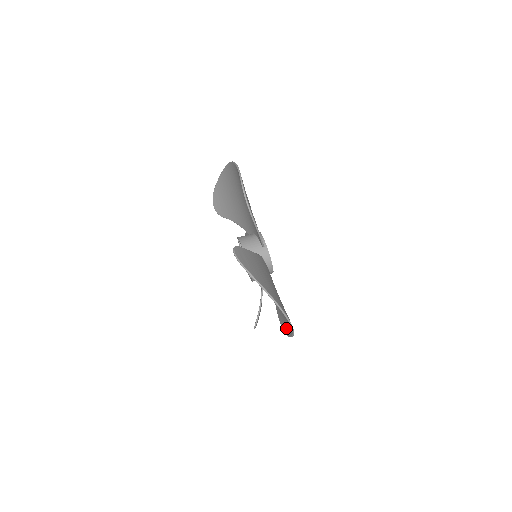
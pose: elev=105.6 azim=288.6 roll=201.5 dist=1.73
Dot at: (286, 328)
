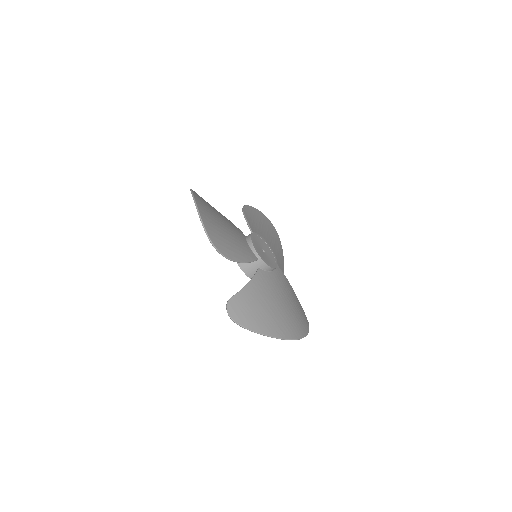
Dot at: occluded
